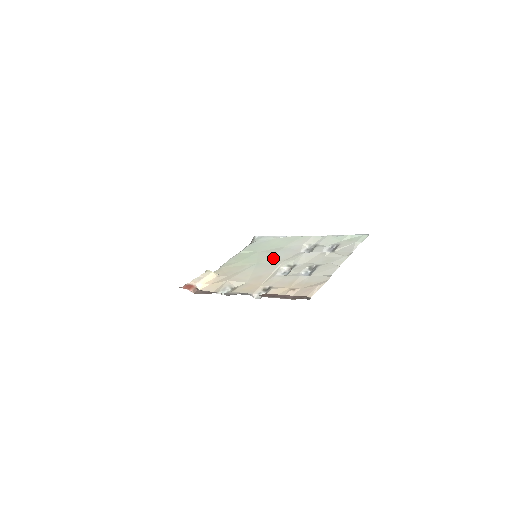
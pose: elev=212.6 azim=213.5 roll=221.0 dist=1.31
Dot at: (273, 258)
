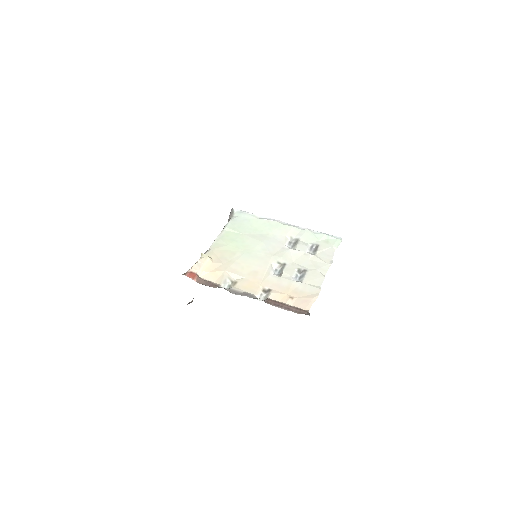
Dot at: (262, 249)
